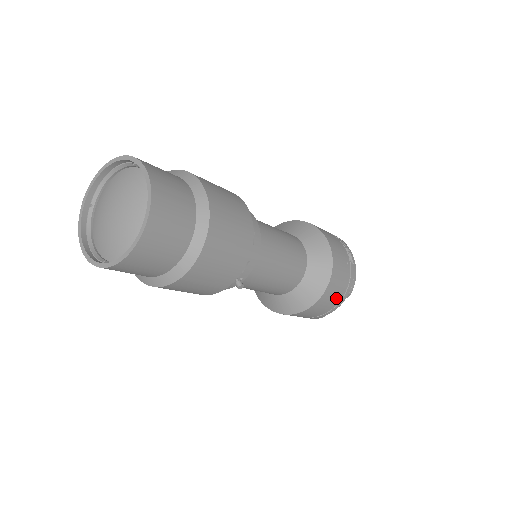
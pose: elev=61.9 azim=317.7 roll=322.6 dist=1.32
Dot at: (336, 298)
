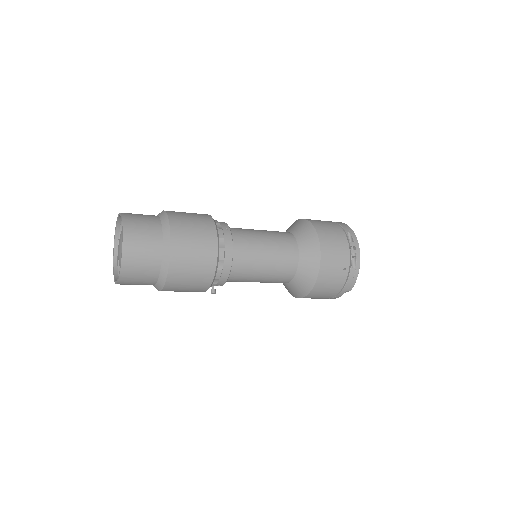
Dot at: (330, 294)
